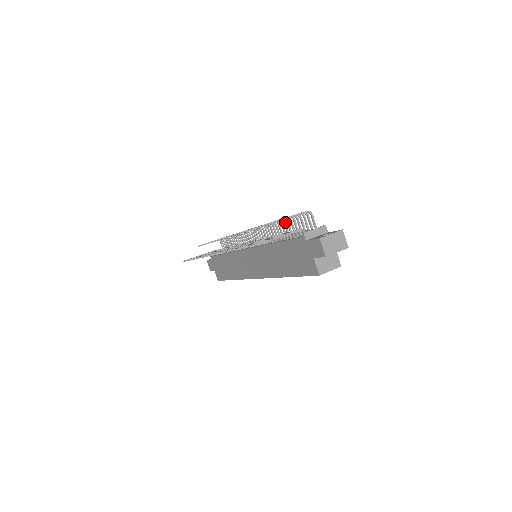
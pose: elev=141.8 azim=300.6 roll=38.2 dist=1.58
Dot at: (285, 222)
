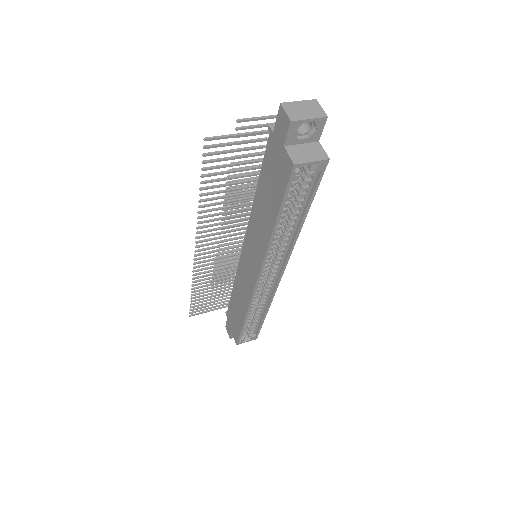
Dot at: occluded
